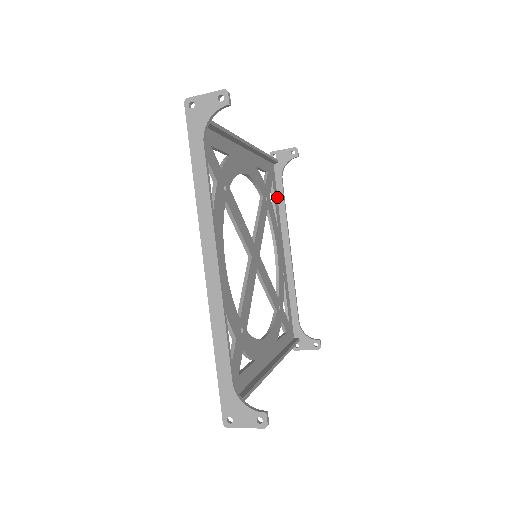
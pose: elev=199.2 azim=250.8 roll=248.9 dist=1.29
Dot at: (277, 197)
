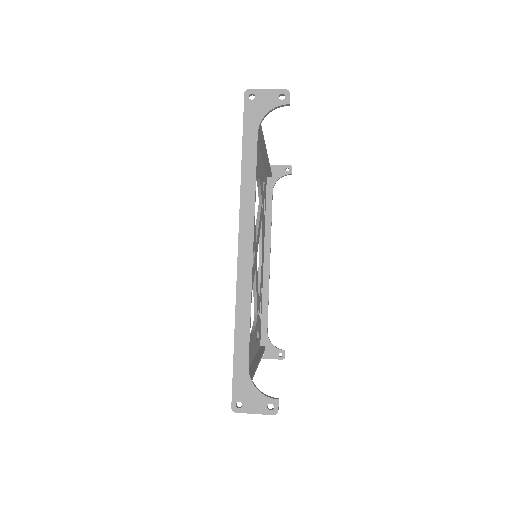
Dot at: (265, 208)
